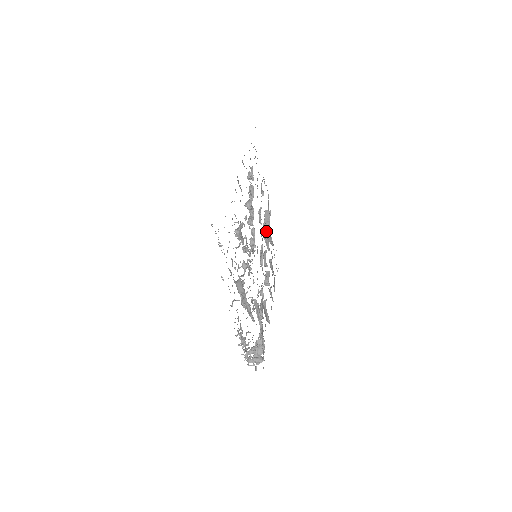
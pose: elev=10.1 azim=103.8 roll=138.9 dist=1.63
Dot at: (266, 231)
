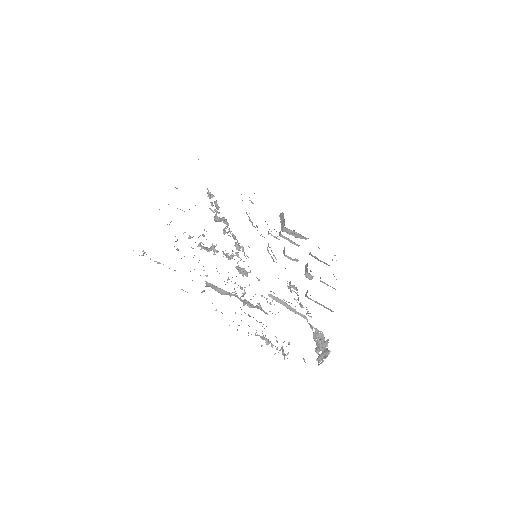
Dot at: (286, 231)
